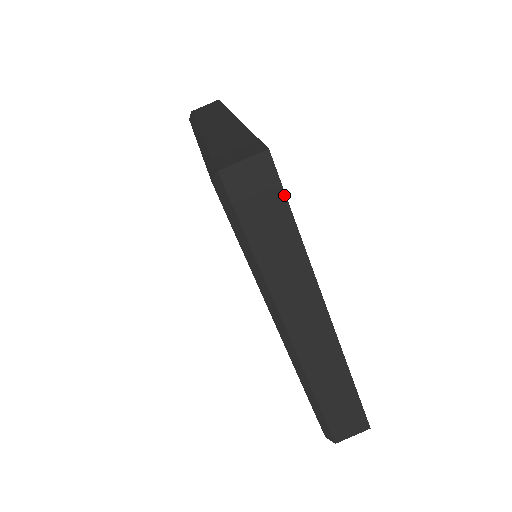
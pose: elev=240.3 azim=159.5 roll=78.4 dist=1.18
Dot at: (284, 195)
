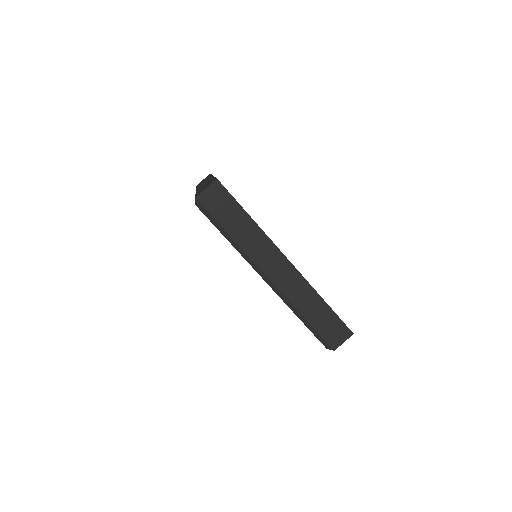
Dot at: (234, 199)
